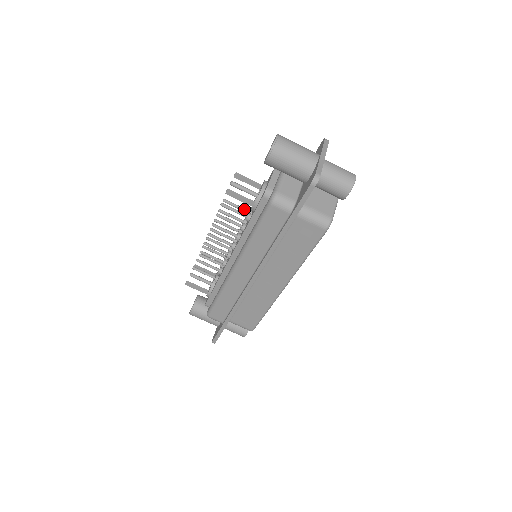
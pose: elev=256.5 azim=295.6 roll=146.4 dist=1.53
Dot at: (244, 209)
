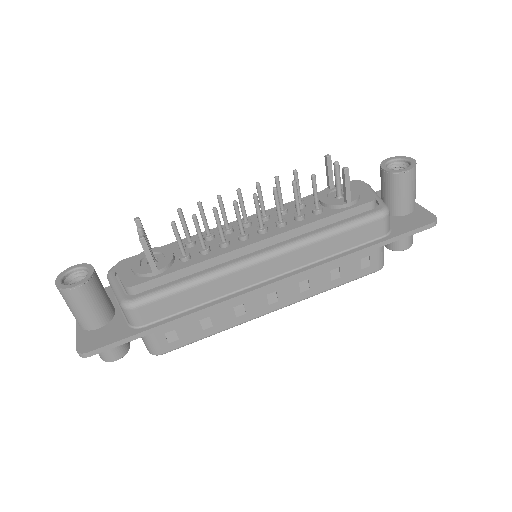
Dot at: occluded
